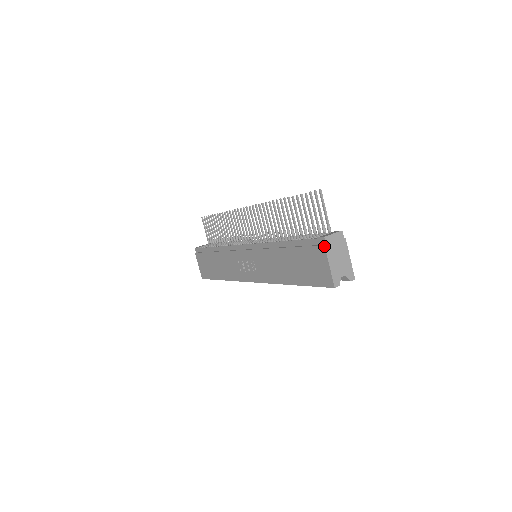
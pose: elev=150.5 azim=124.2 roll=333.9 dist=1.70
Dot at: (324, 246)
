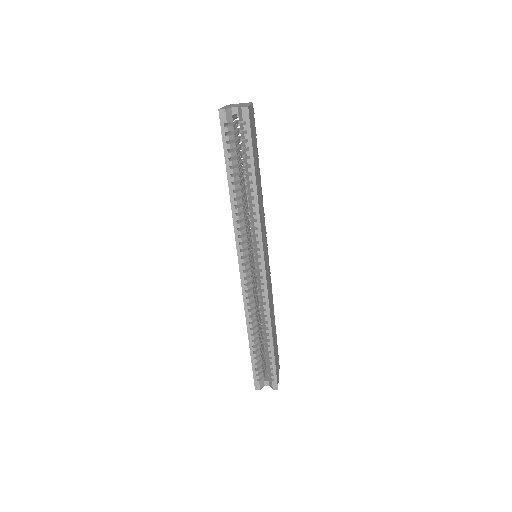
Dot at: occluded
